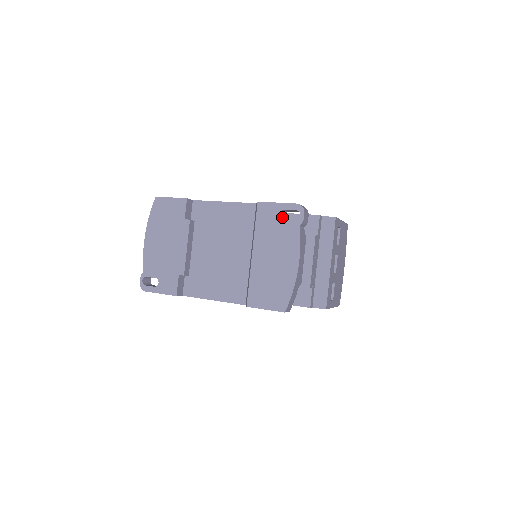
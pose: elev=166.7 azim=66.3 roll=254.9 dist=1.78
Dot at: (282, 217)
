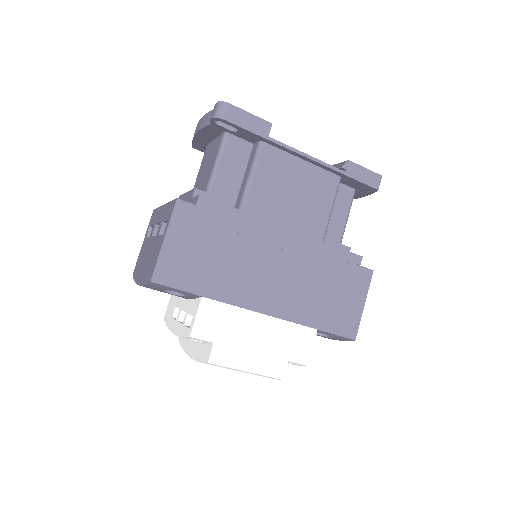
Dot at: occluded
